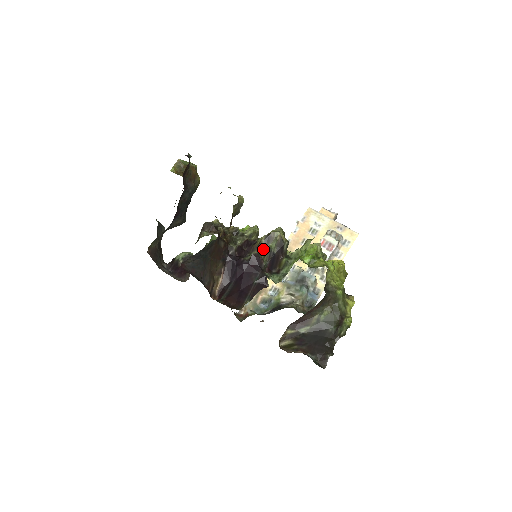
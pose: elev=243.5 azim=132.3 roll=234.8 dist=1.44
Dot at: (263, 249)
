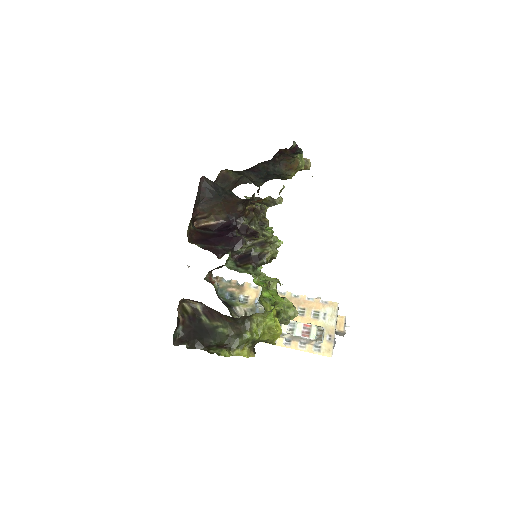
Dot at: (252, 244)
